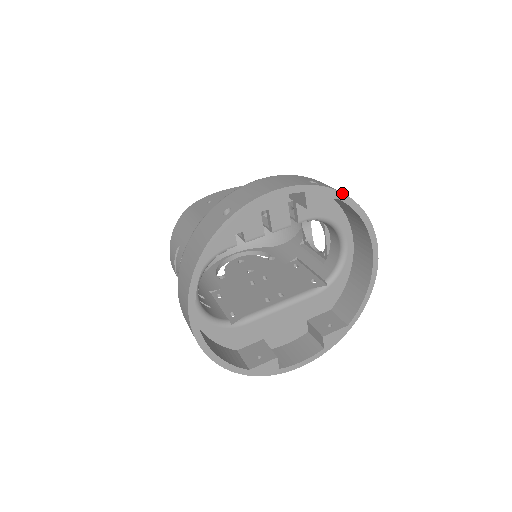
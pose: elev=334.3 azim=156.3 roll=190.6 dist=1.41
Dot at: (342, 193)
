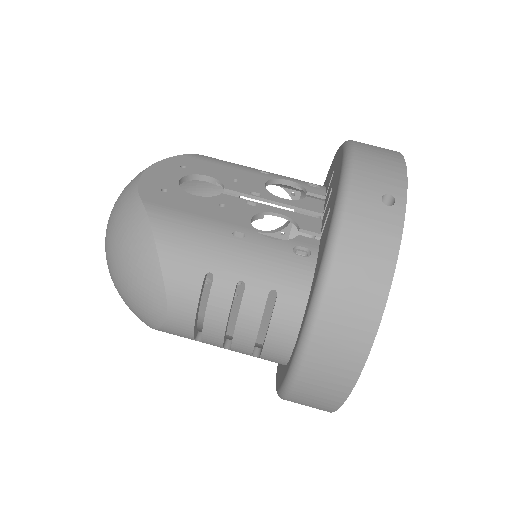
Dot at: occluded
